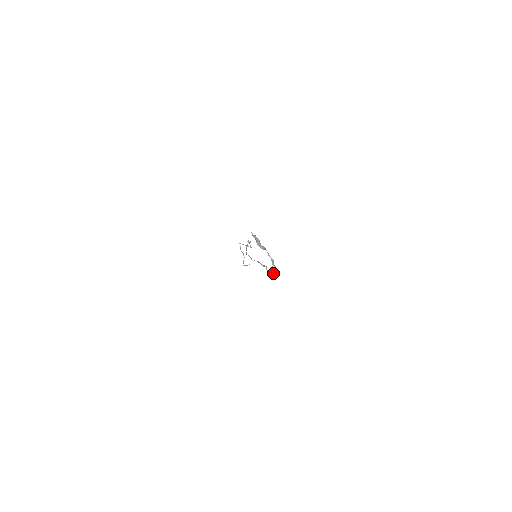
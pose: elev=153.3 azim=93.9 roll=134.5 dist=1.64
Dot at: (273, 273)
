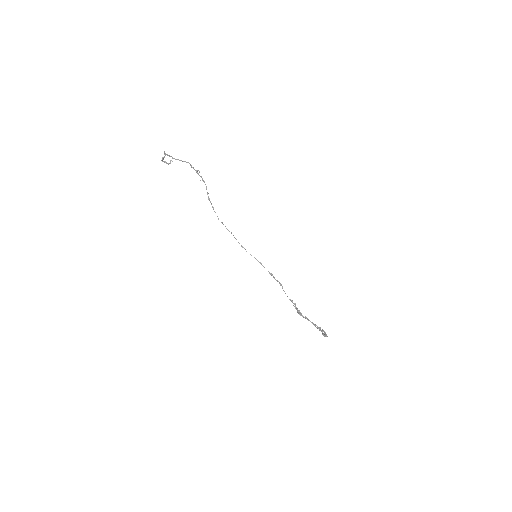
Dot at: occluded
